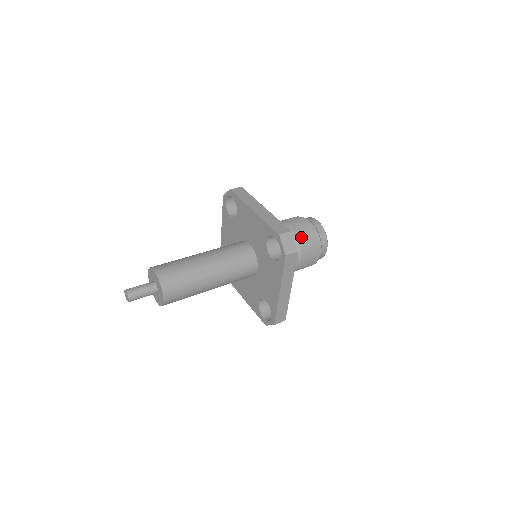
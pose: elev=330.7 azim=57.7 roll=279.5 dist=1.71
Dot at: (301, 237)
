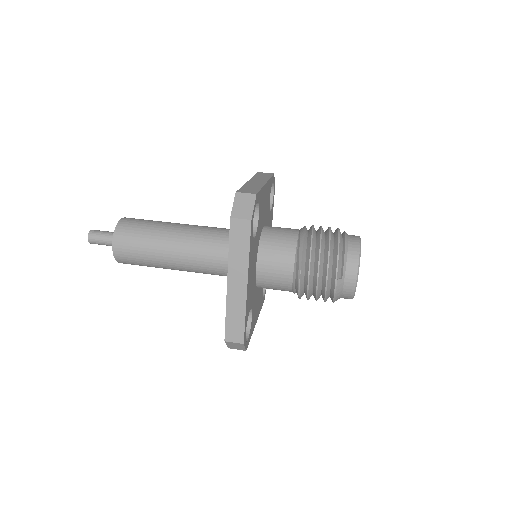
Dot at: (312, 241)
